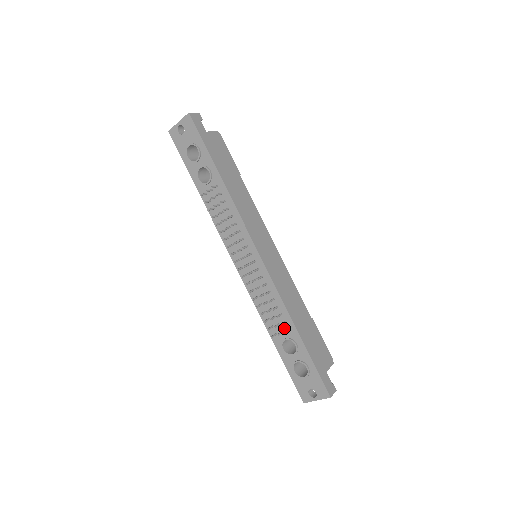
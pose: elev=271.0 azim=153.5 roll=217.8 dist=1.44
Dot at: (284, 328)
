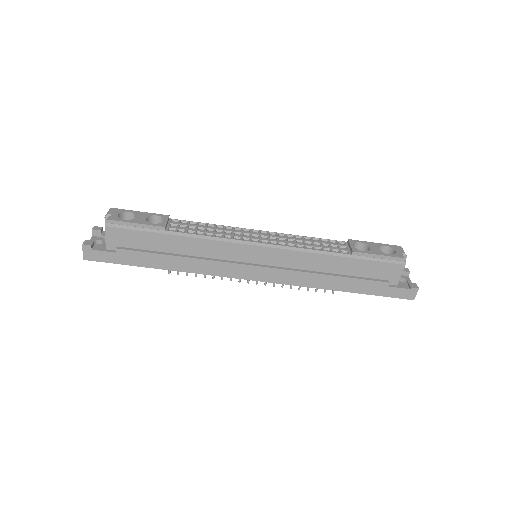
Dot at: occluded
